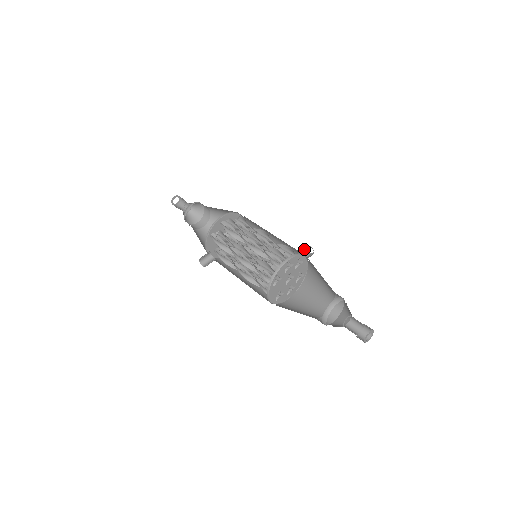
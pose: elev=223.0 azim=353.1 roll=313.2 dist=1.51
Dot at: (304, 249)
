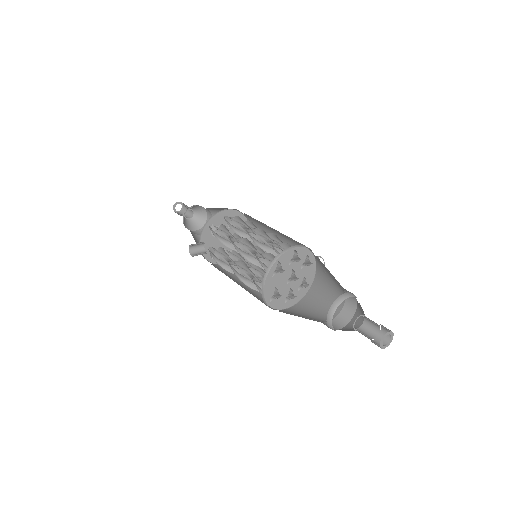
Dot at: occluded
